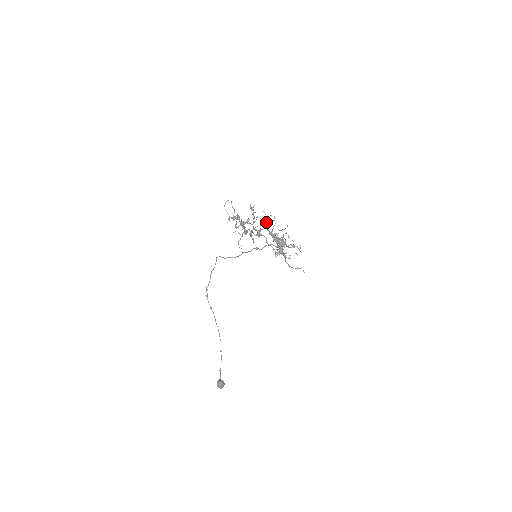
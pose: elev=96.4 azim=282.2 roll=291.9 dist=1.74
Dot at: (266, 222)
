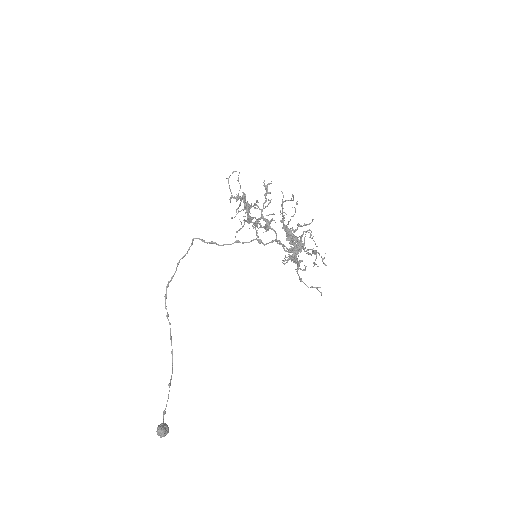
Dot at: (282, 208)
